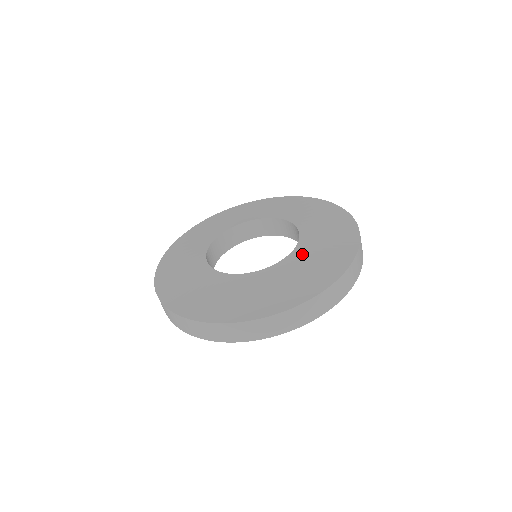
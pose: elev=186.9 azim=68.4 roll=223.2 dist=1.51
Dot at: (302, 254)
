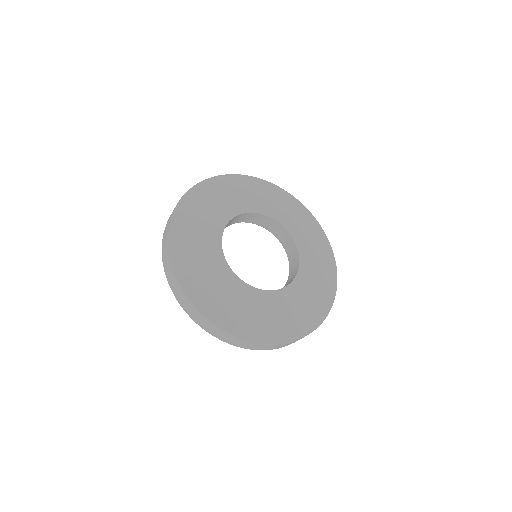
Dot at: (307, 268)
